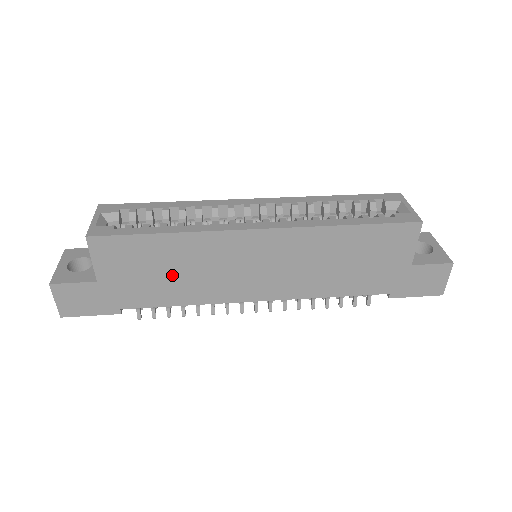
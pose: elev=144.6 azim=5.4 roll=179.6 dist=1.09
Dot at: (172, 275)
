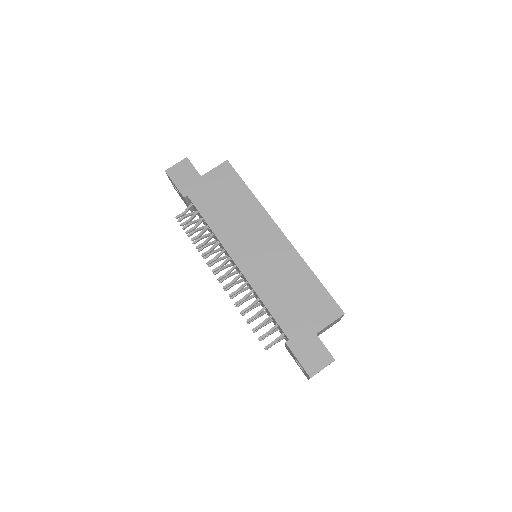
Dot at: (227, 208)
